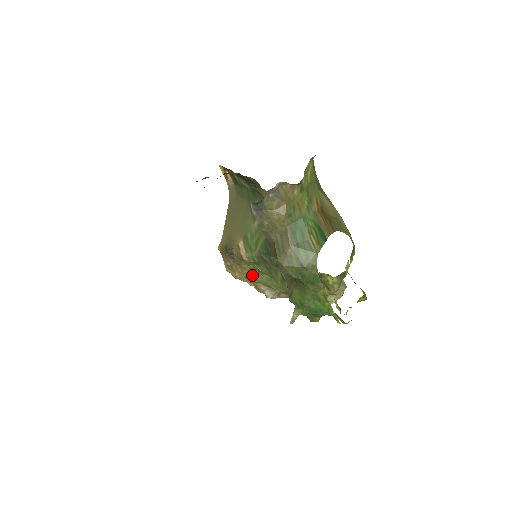
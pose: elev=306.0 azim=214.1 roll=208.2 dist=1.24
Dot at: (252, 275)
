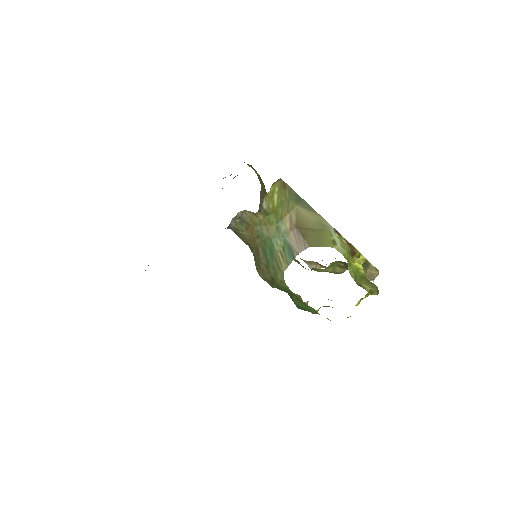
Dot at: occluded
